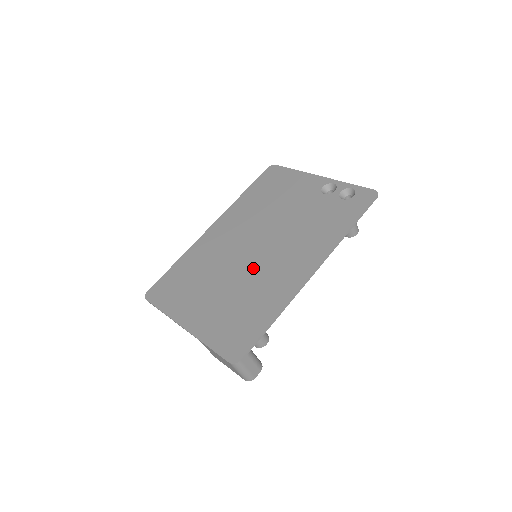
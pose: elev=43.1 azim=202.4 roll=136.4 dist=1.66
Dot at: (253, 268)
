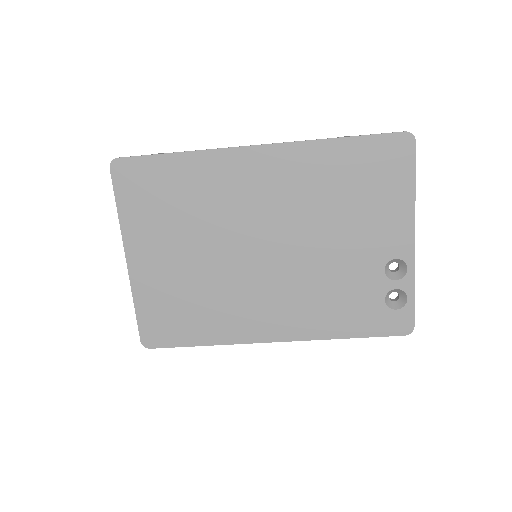
Dot at: (238, 274)
